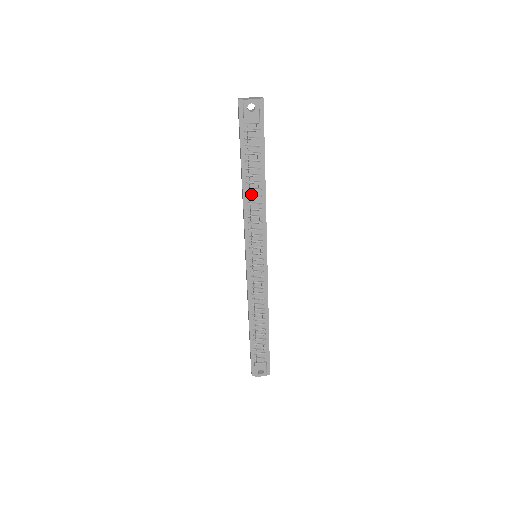
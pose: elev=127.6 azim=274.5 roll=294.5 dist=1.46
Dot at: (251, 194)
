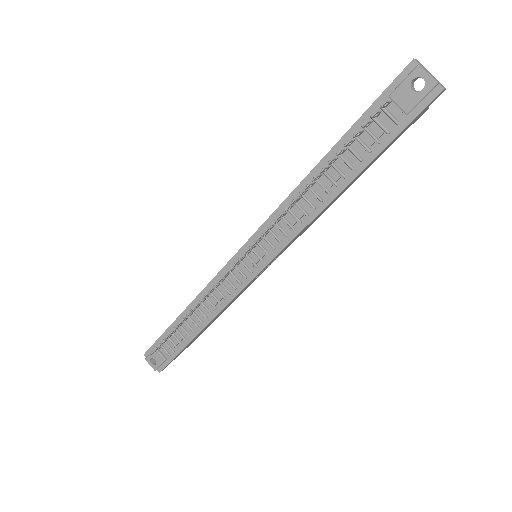
Dot at: (314, 187)
